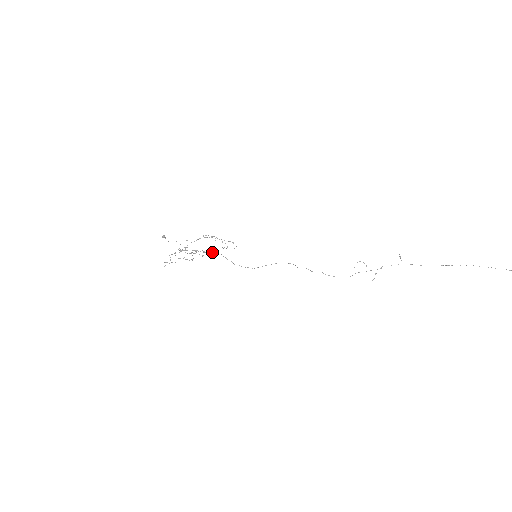
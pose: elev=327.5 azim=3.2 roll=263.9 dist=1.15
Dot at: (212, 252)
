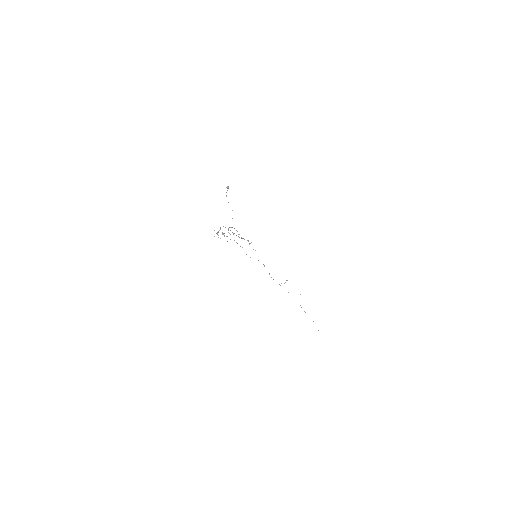
Dot at: occluded
